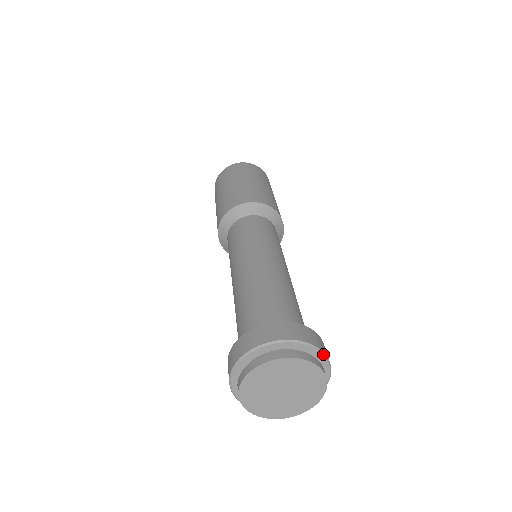
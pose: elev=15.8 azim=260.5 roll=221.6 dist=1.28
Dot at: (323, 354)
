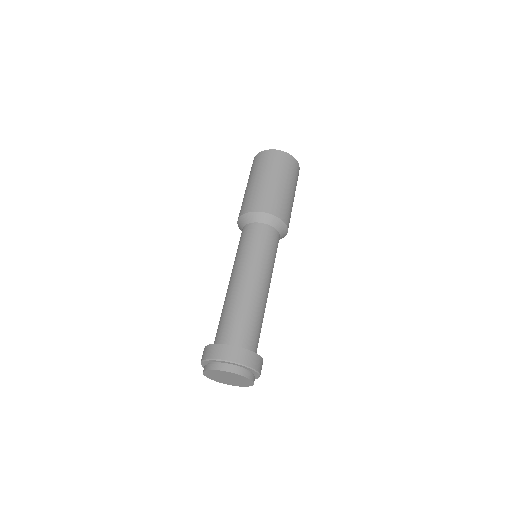
Dot at: (250, 368)
